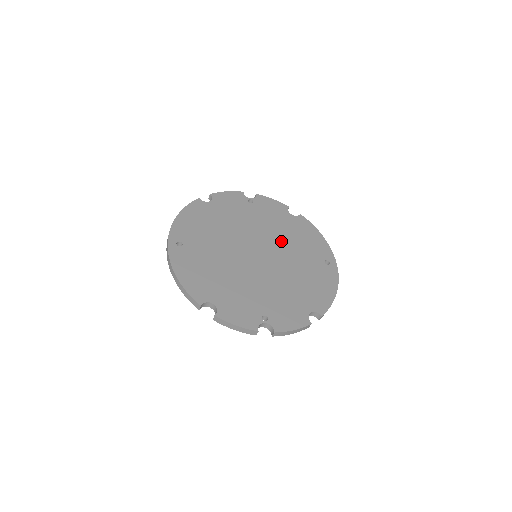
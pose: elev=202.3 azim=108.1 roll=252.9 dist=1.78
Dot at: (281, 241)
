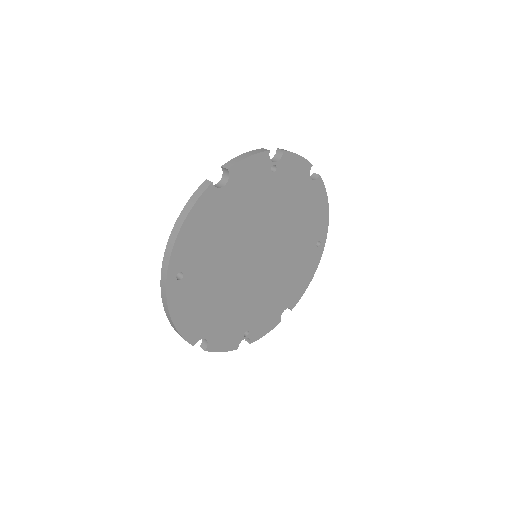
Dot at: (287, 229)
